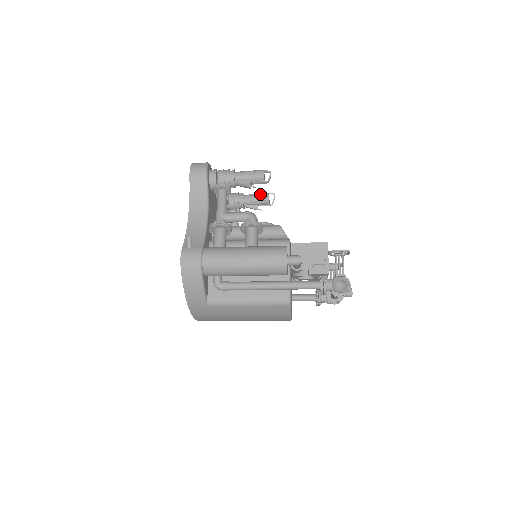
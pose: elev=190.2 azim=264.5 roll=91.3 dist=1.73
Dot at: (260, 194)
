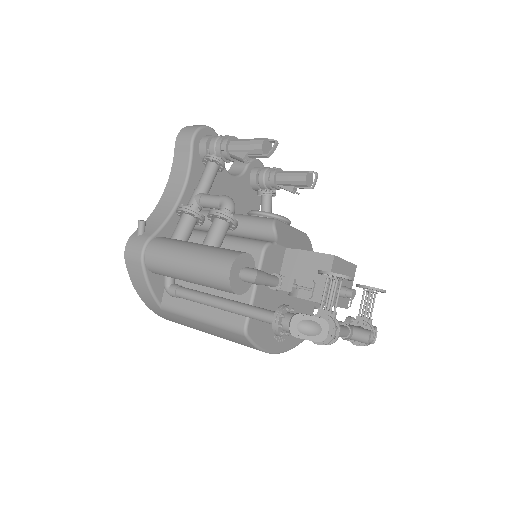
Dot at: (297, 172)
